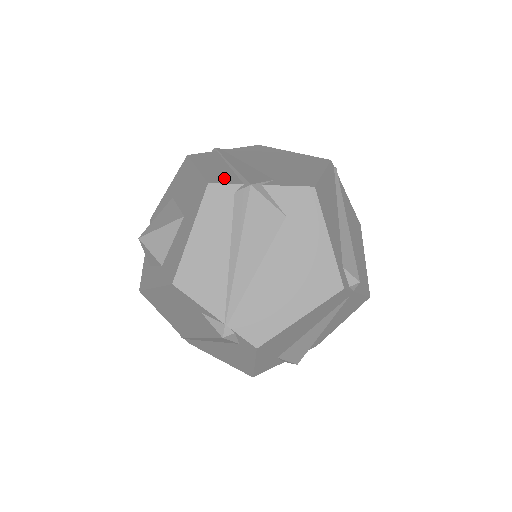
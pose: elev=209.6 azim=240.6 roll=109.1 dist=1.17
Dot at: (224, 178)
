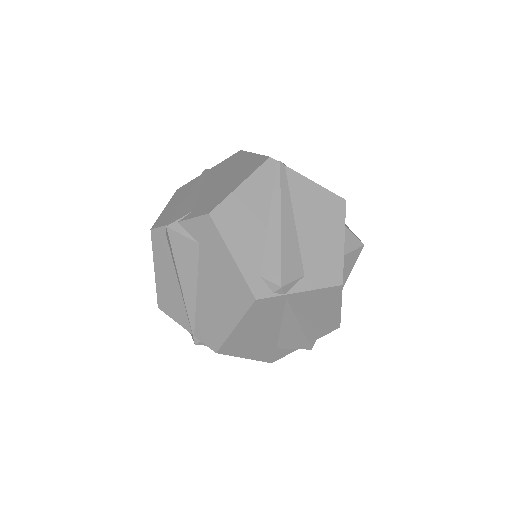
Dot at: (165, 219)
